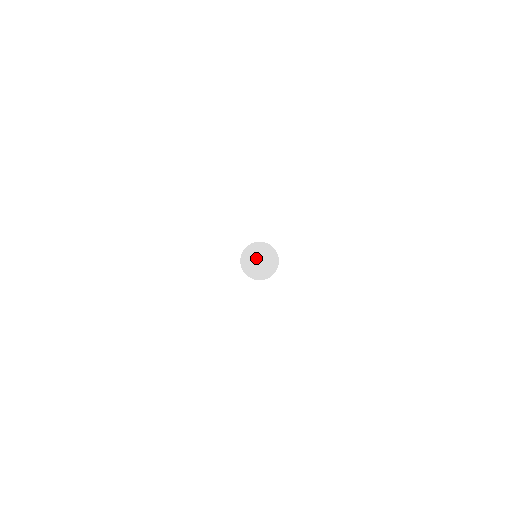
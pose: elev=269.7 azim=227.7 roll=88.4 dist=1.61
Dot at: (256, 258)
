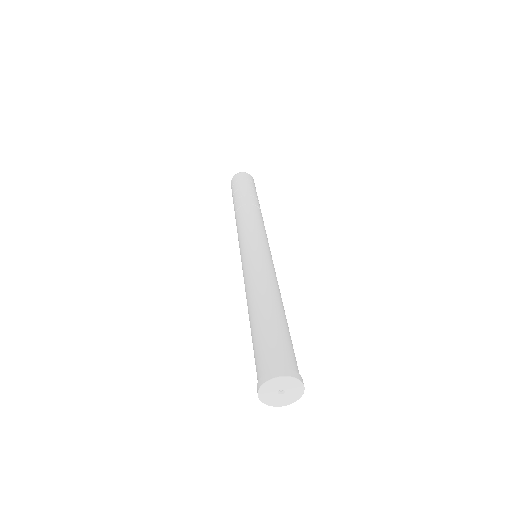
Dot at: (280, 389)
